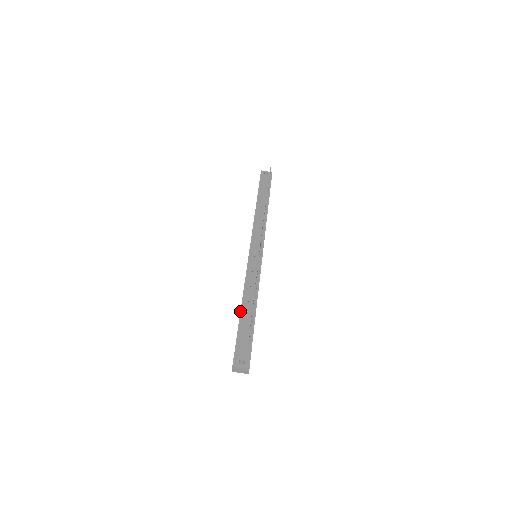
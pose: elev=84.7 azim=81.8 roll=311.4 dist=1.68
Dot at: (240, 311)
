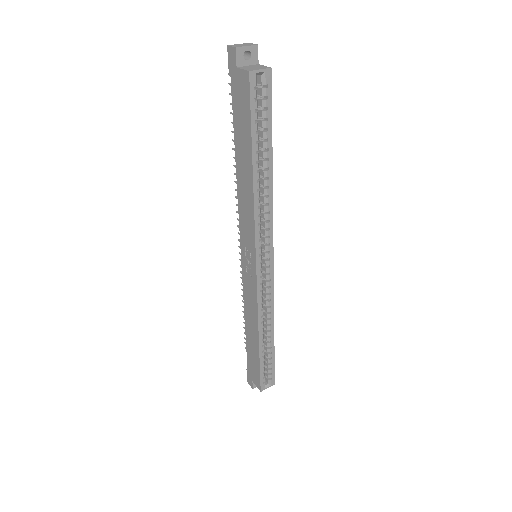
Dot at: occluded
